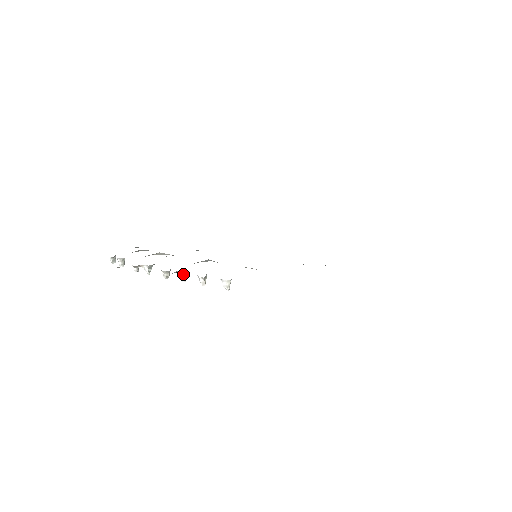
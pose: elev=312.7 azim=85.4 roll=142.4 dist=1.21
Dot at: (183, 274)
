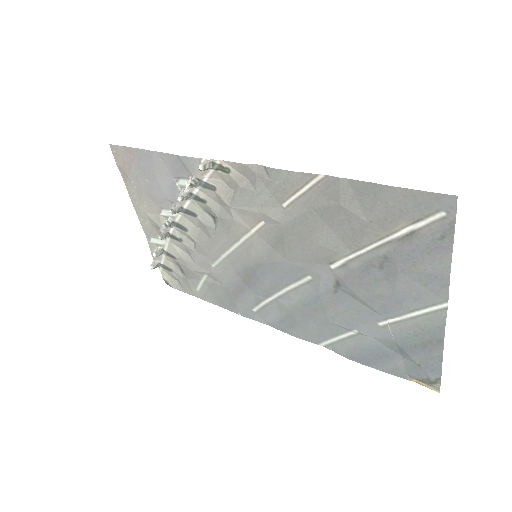
Dot at: (183, 191)
